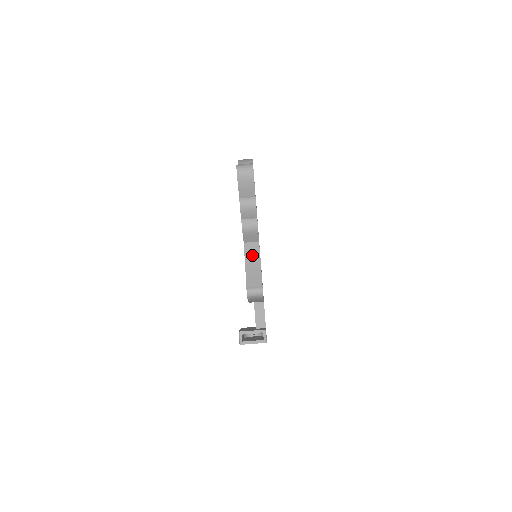
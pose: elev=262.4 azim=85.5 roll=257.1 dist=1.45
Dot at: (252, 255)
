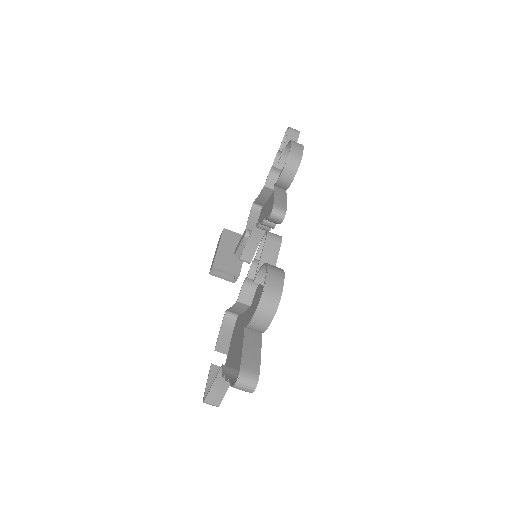
Dot at: occluded
